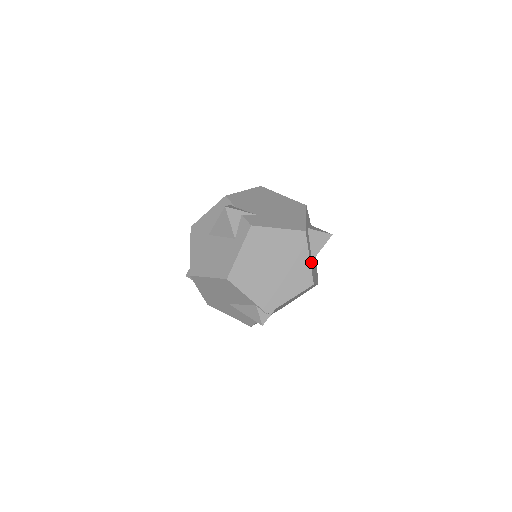
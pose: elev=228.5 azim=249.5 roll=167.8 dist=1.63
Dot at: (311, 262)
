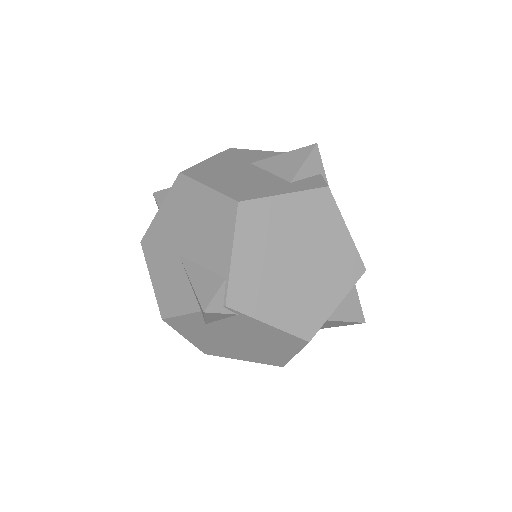
Dot at: occluded
